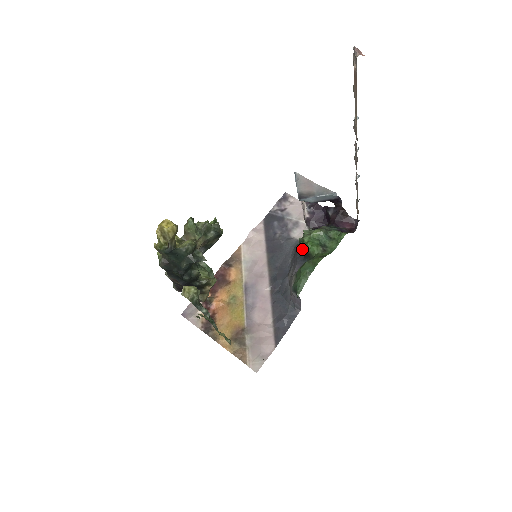
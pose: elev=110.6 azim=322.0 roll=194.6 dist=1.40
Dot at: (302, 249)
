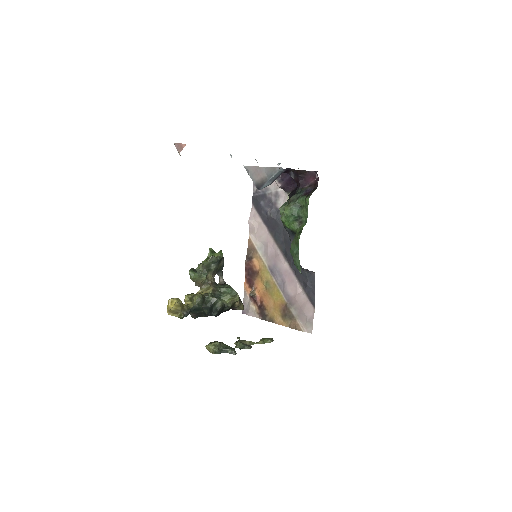
Dot at: (286, 227)
